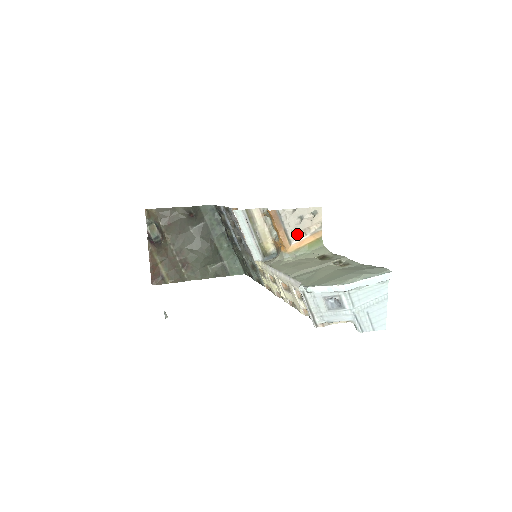
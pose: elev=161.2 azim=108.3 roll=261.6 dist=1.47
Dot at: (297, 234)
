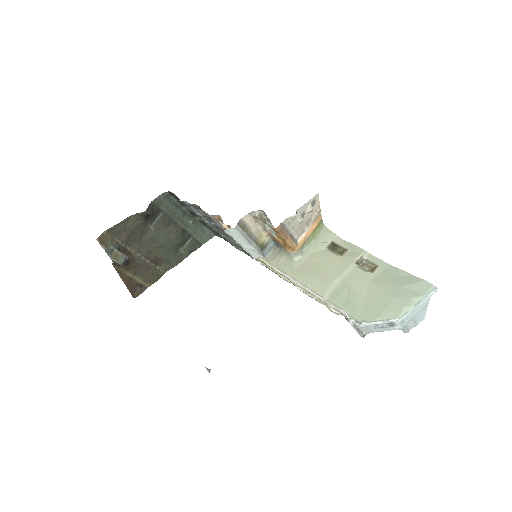
Dot at: (301, 231)
